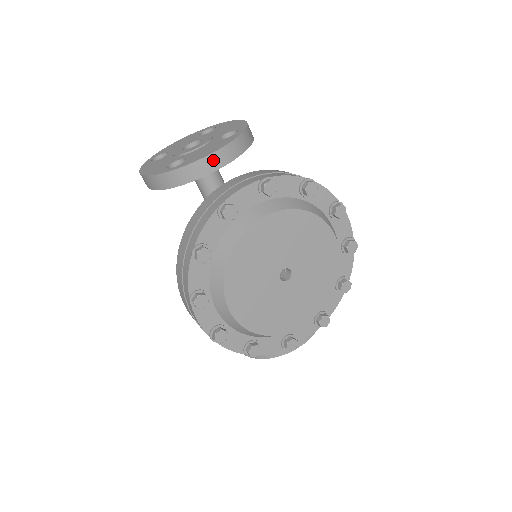
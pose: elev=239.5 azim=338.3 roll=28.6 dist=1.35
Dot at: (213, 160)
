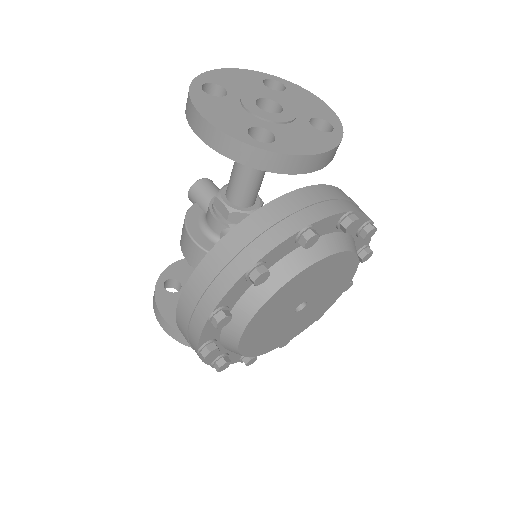
Dot at: (312, 161)
